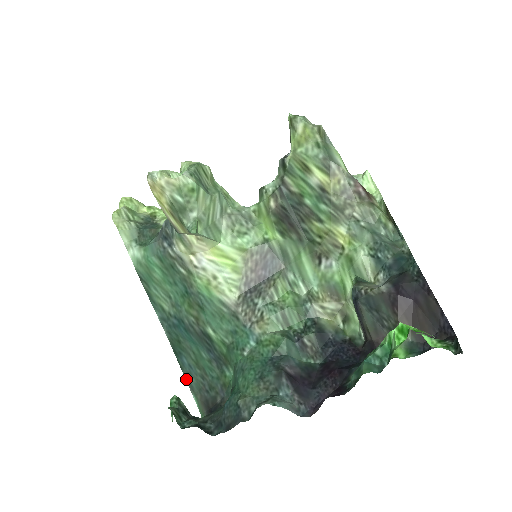
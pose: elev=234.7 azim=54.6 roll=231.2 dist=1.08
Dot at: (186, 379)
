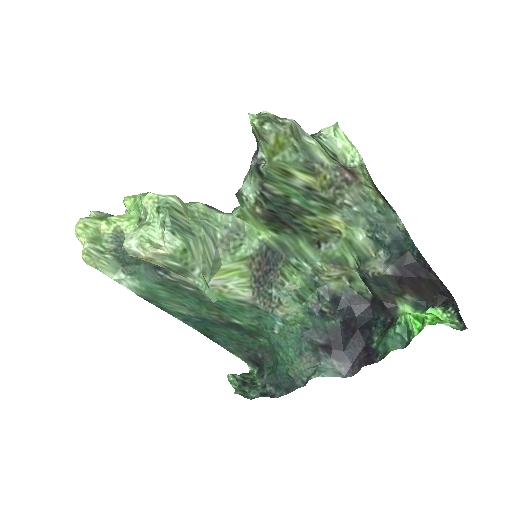
Dot at: (225, 348)
